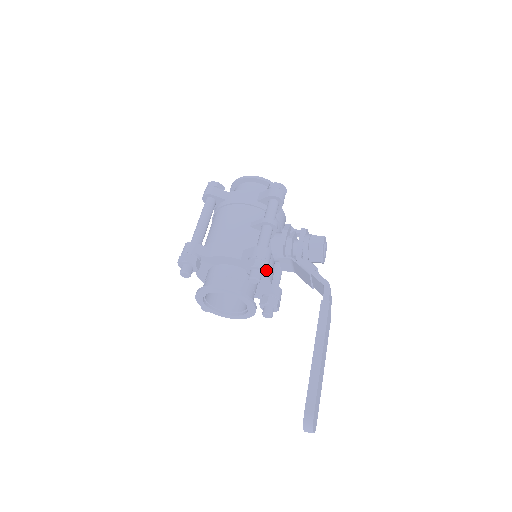
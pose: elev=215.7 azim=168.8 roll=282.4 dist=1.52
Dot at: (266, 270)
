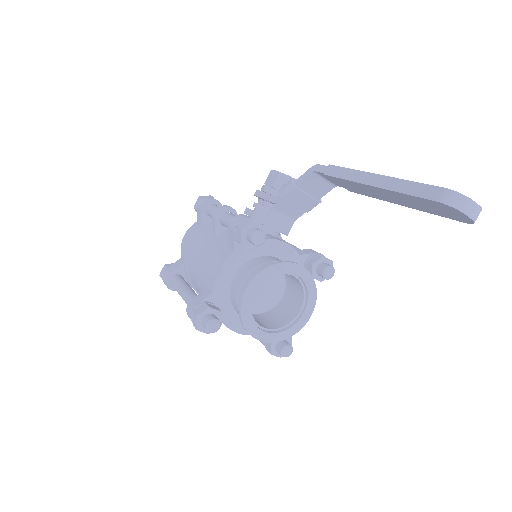
Dot at: (257, 222)
